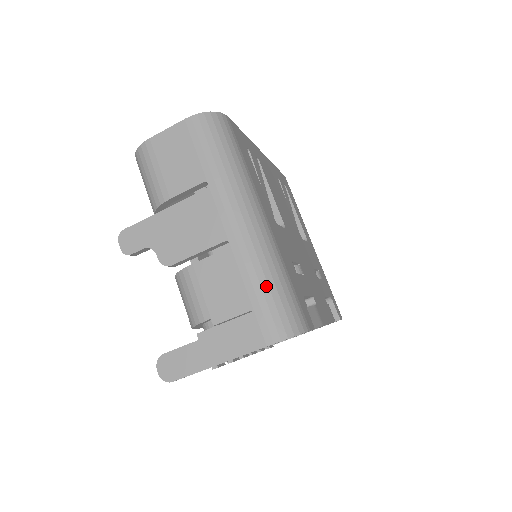
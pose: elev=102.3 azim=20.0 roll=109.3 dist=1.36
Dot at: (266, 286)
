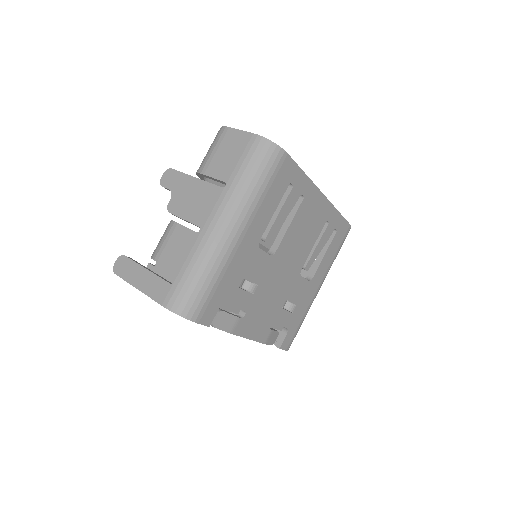
Dot at: (194, 274)
